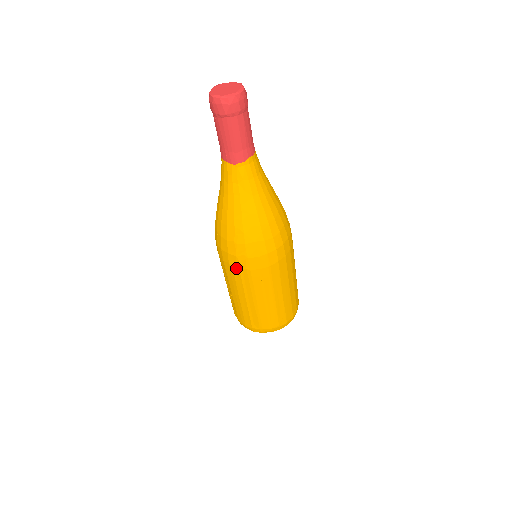
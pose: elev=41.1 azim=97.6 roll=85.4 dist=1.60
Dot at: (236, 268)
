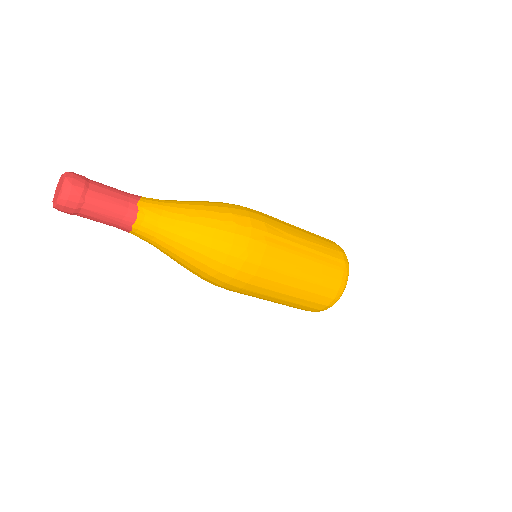
Dot at: occluded
